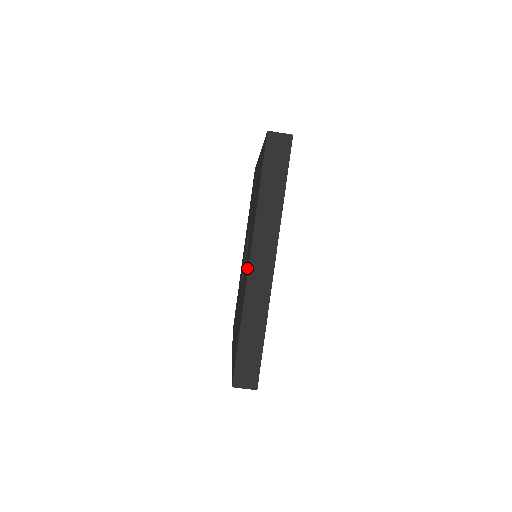
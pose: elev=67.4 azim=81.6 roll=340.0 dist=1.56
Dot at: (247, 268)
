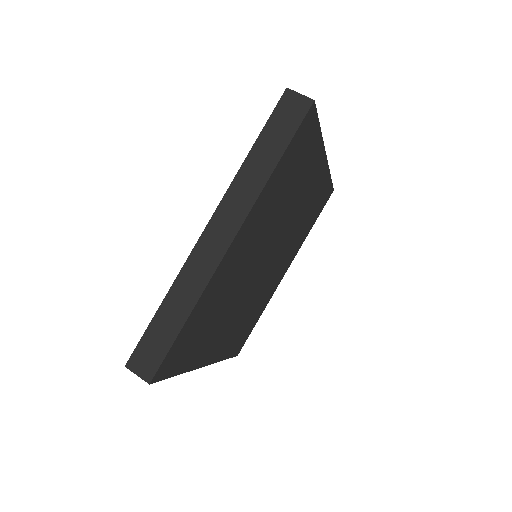
Dot at: occluded
